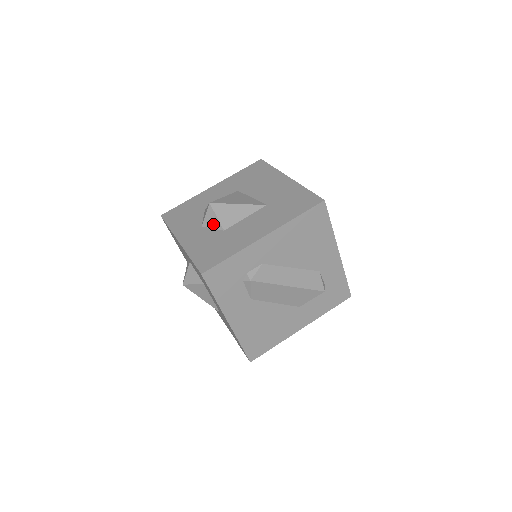
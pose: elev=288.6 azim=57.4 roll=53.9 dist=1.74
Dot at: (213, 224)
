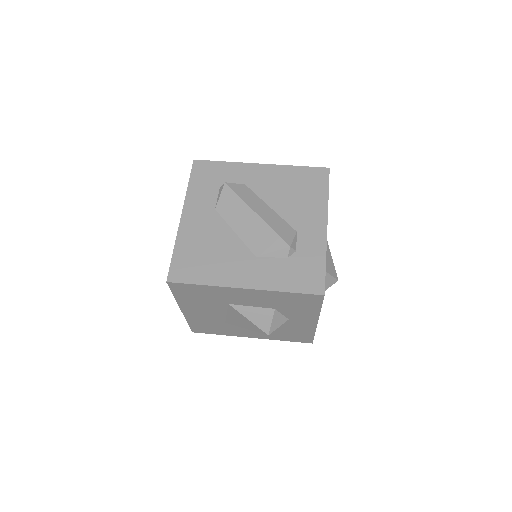
Dot at: occluded
